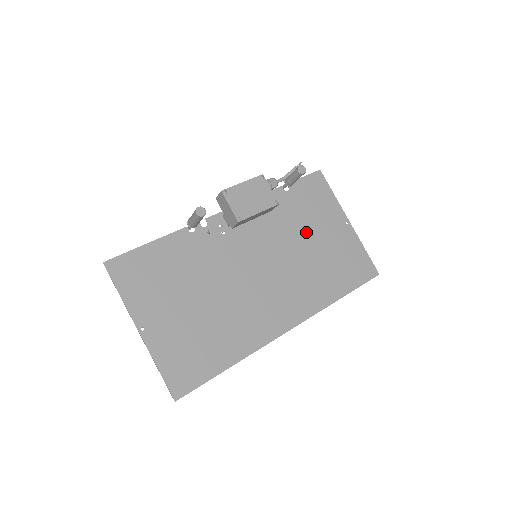
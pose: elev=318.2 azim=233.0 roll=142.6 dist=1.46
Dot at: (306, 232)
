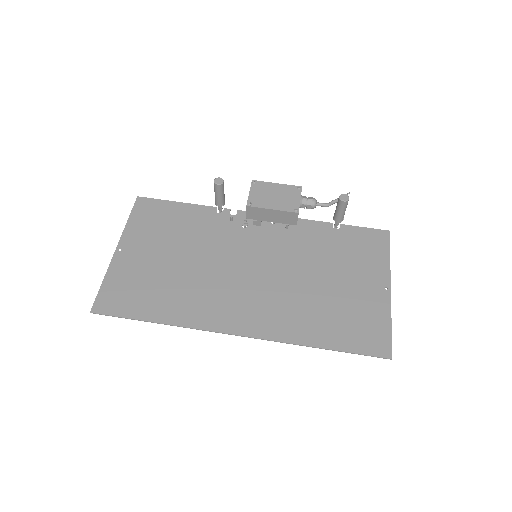
Dot at: (328, 269)
